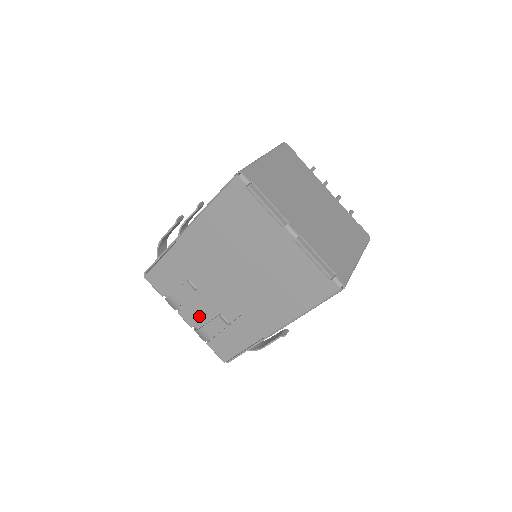
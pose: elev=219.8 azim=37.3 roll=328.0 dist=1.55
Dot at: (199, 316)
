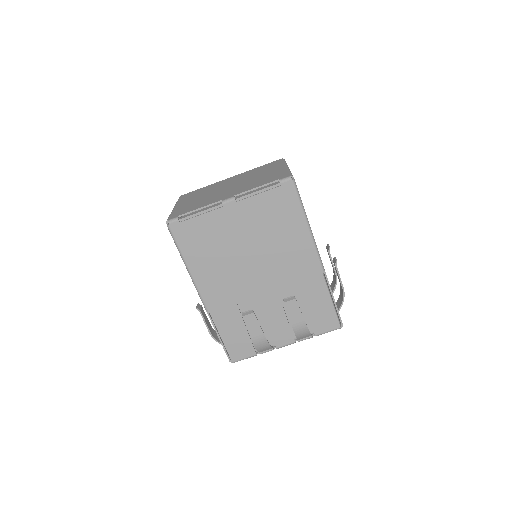
Dot at: (285, 328)
